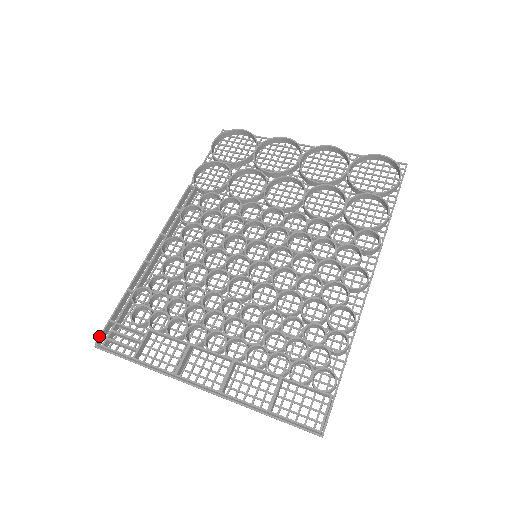
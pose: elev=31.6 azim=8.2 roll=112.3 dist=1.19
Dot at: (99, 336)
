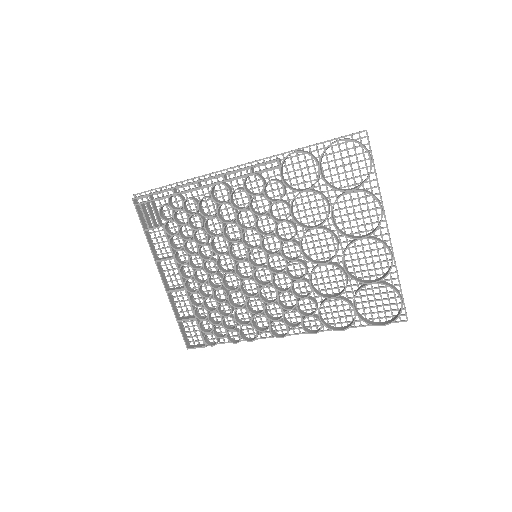
Dot at: (137, 197)
